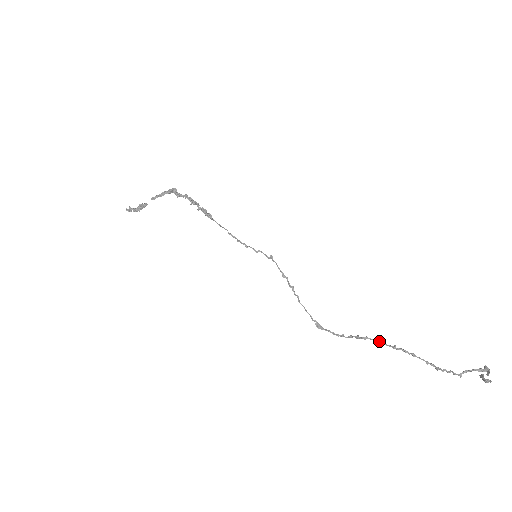
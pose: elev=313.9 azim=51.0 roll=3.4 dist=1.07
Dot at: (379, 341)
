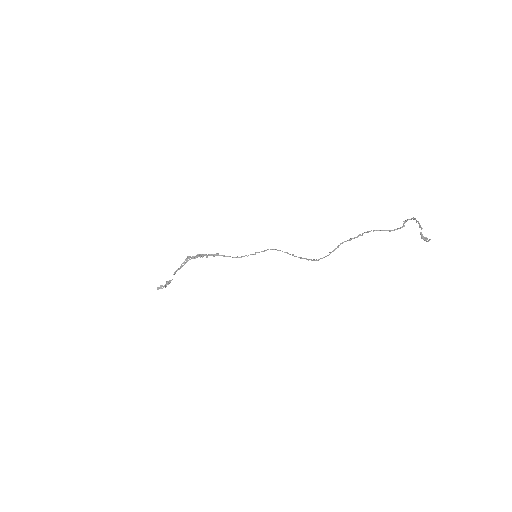
Dot at: (351, 239)
